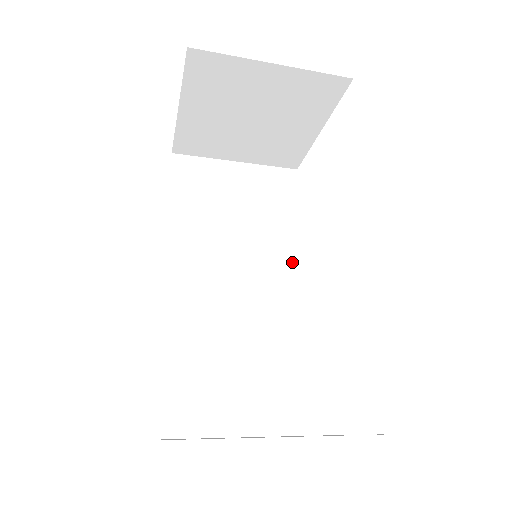
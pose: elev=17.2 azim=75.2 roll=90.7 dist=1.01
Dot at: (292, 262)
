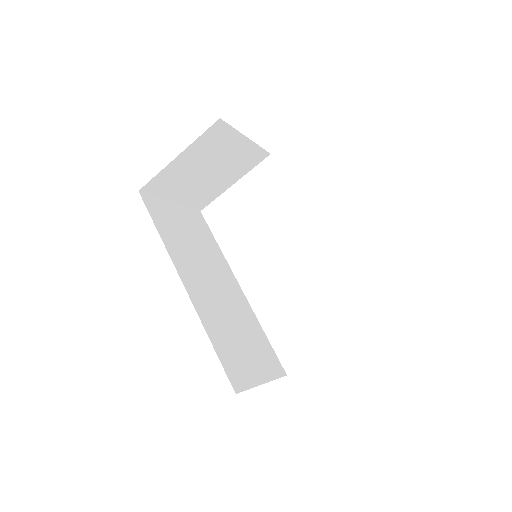
Dot at: (228, 272)
